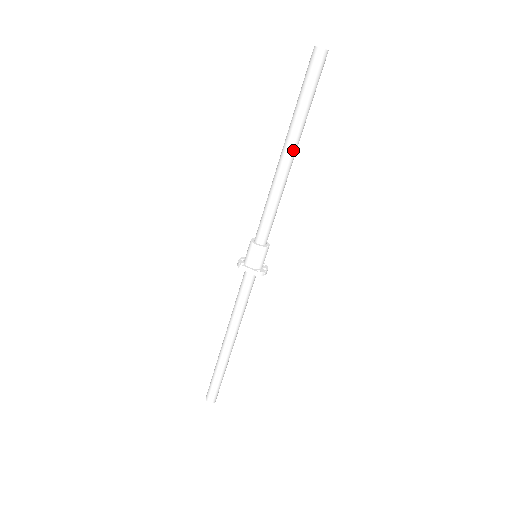
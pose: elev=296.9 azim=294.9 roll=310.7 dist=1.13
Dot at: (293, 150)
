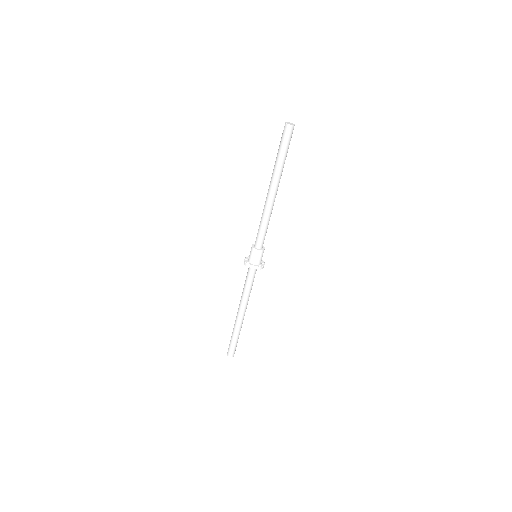
Dot at: (277, 187)
